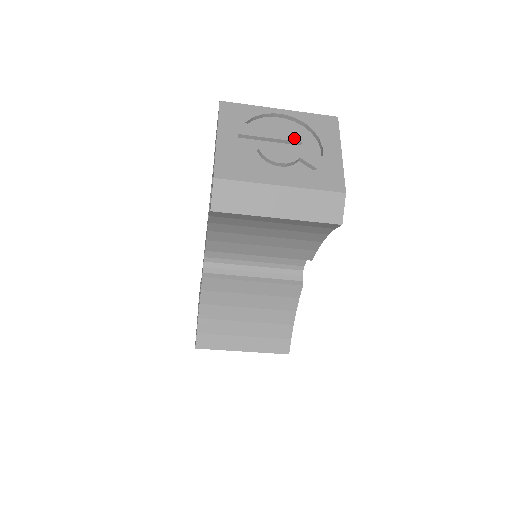
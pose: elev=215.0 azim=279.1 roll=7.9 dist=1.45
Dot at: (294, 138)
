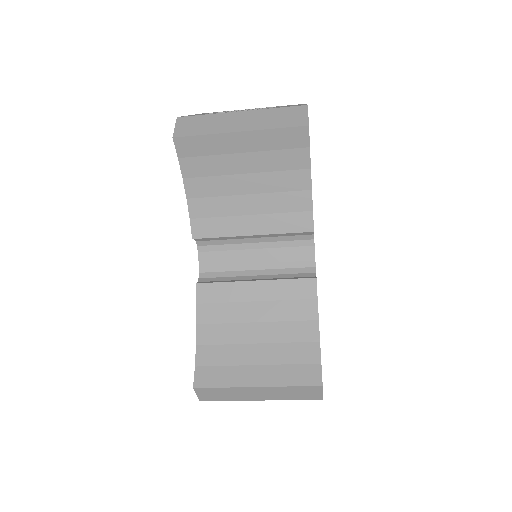
Dot at: (261, 108)
